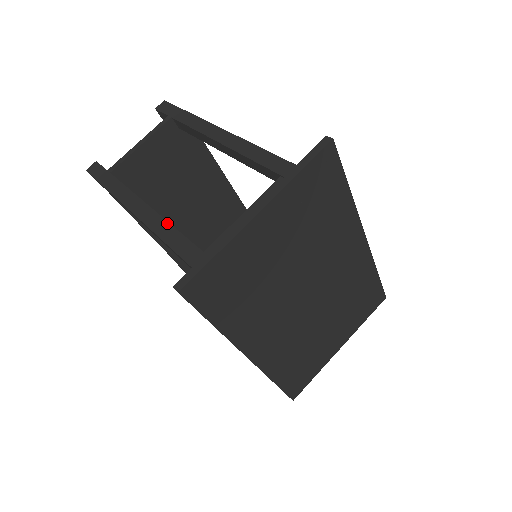
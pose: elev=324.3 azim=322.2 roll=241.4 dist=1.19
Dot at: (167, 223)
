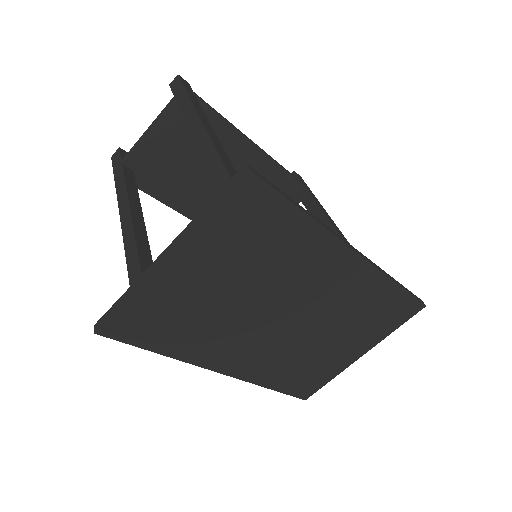
Dot at: (133, 237)
